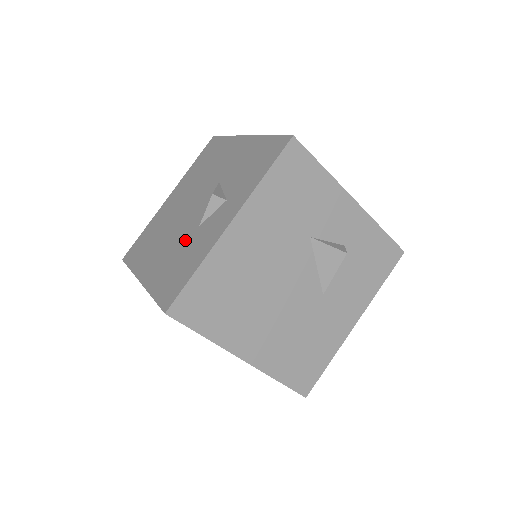
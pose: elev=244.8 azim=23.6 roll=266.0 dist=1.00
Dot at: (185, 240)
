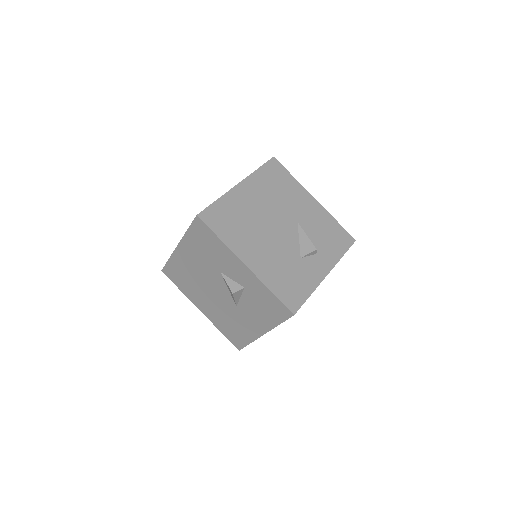
Dot at: occluded
